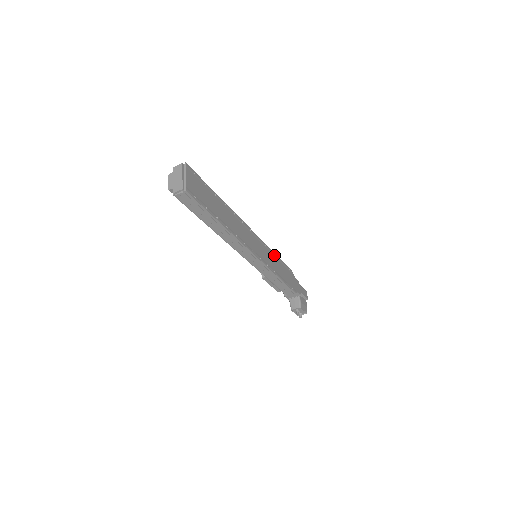
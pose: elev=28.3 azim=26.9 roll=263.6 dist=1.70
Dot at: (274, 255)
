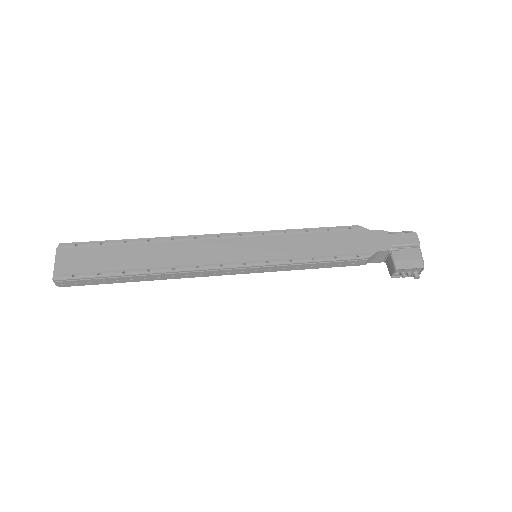
Dot at: (293, 233)
